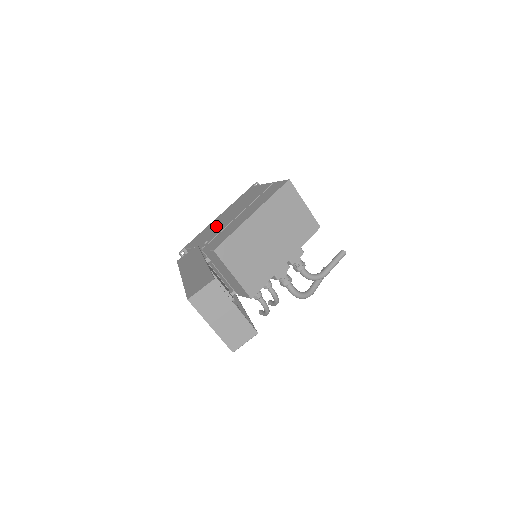
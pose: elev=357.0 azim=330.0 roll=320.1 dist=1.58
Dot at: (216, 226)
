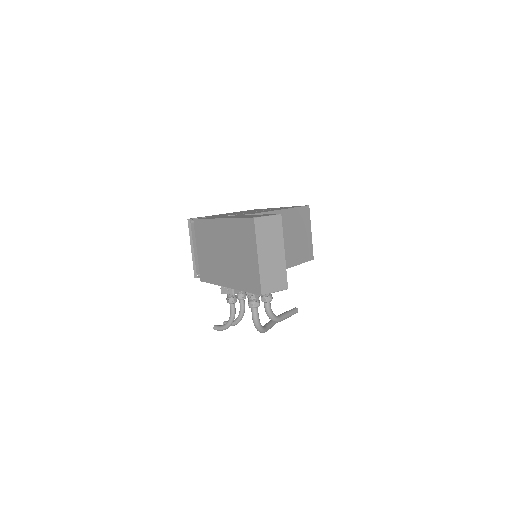
Dot at: (233, 213)
